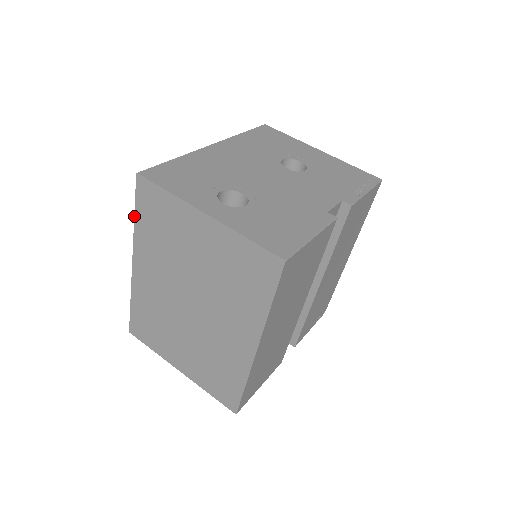
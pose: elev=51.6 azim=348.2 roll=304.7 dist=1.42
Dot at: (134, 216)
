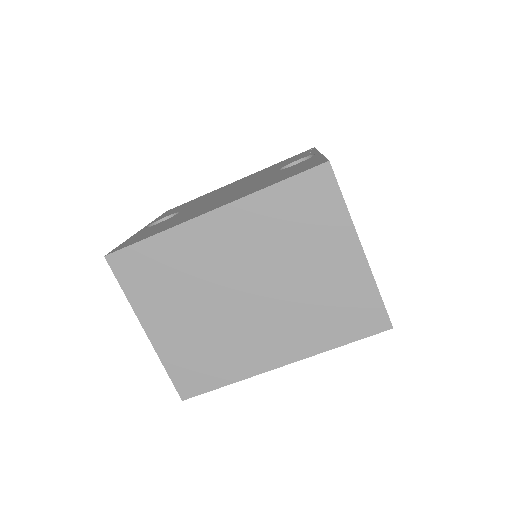
Dot at: (276, 183)
